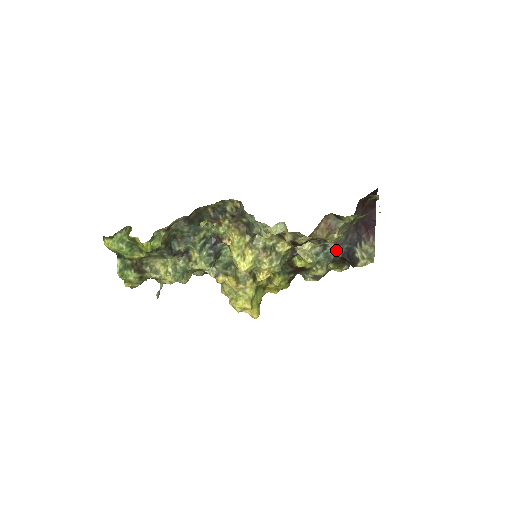
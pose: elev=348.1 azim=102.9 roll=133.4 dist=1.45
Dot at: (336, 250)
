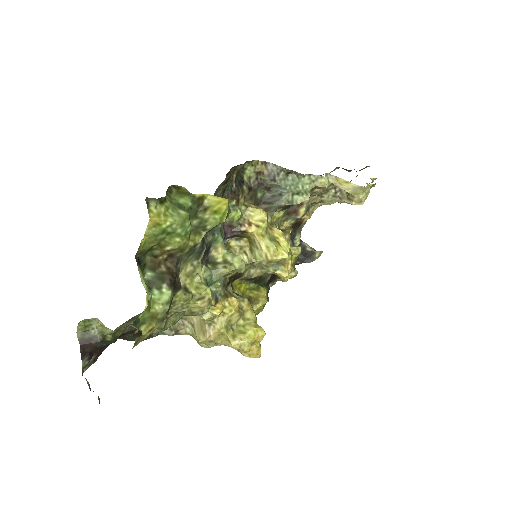
Dot at: (296, 245)
